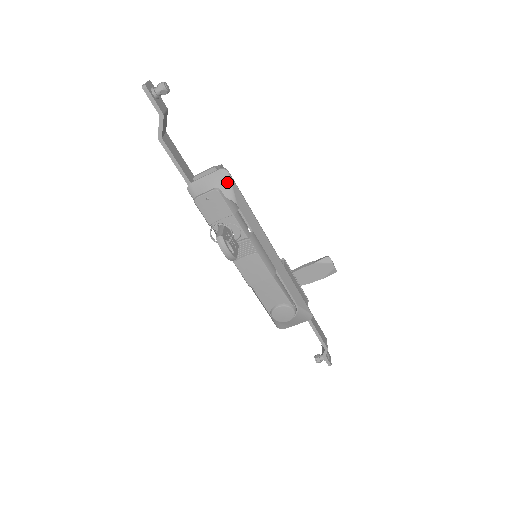
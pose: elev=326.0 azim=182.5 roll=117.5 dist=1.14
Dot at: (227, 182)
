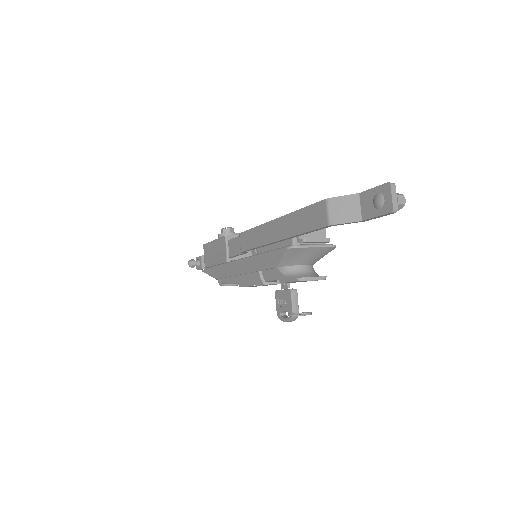
Dot at: (326, 254)
